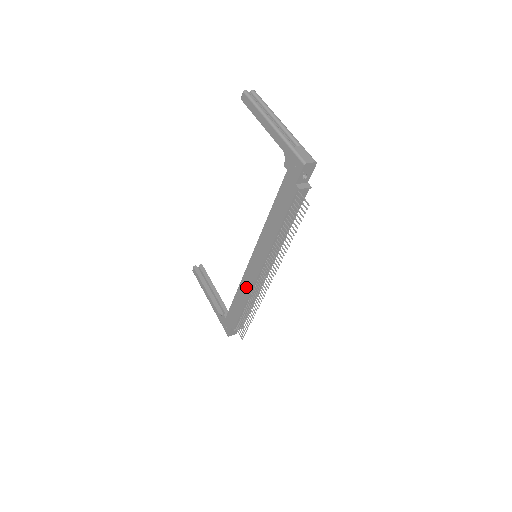
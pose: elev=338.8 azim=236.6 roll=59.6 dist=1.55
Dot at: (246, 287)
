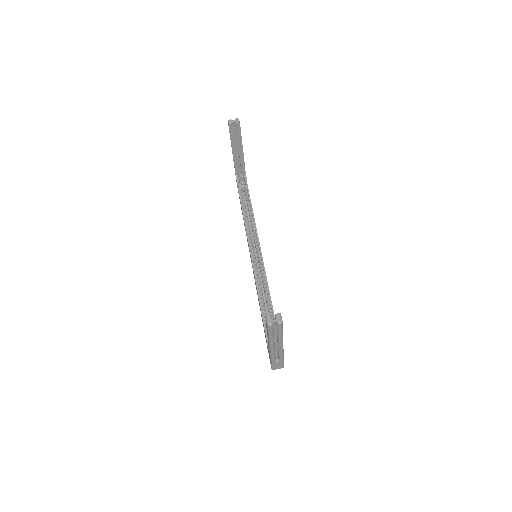
Dot at: occluded
